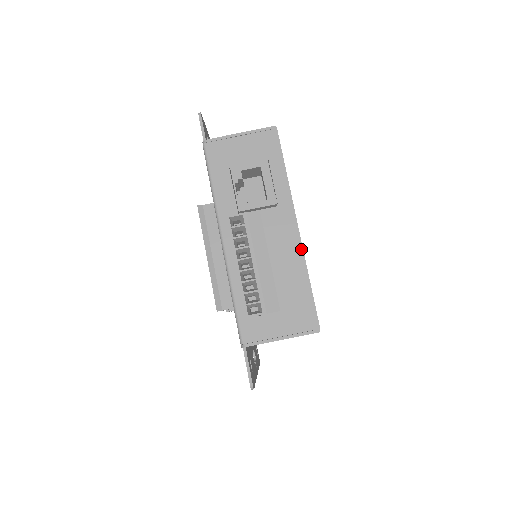
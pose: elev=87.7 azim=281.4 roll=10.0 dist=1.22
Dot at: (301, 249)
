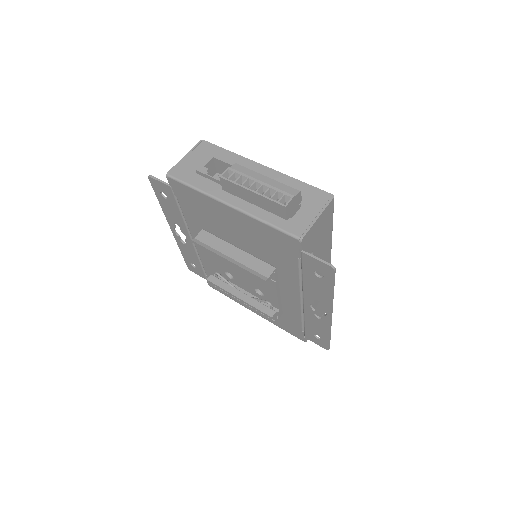
Dot at: (278, 173)
